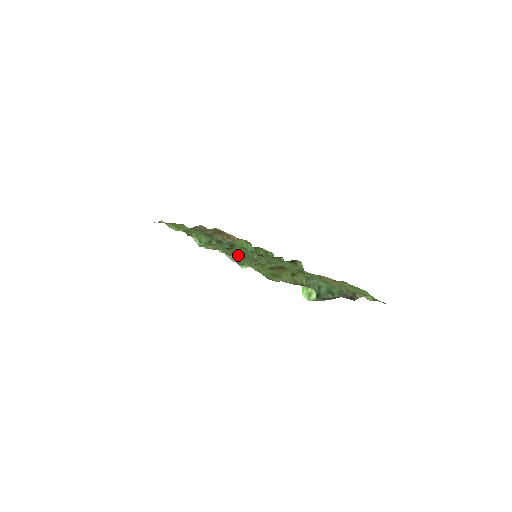
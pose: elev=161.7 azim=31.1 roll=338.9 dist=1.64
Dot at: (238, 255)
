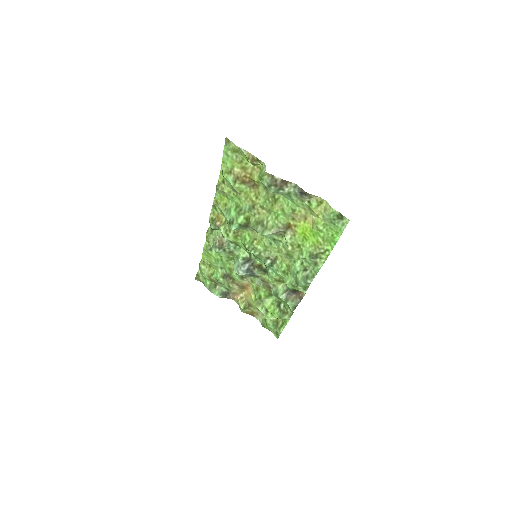
Dot at: (227, 197)
